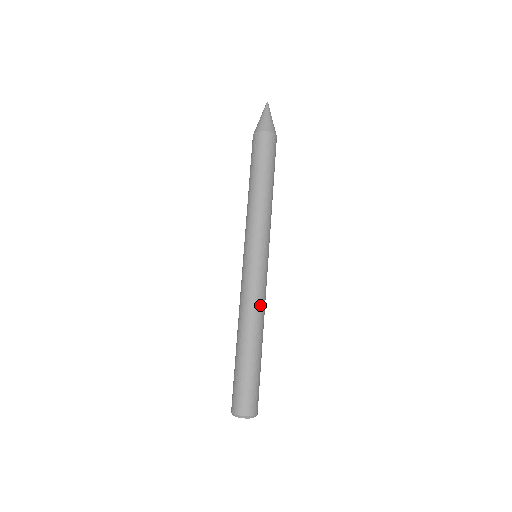
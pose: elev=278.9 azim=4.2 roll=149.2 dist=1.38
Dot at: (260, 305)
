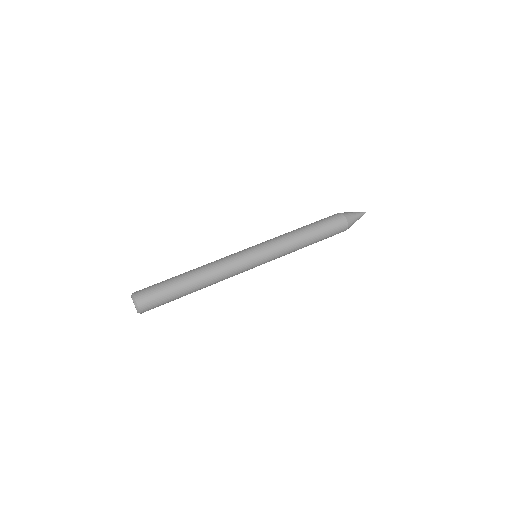
Dot at: (221, 269)
